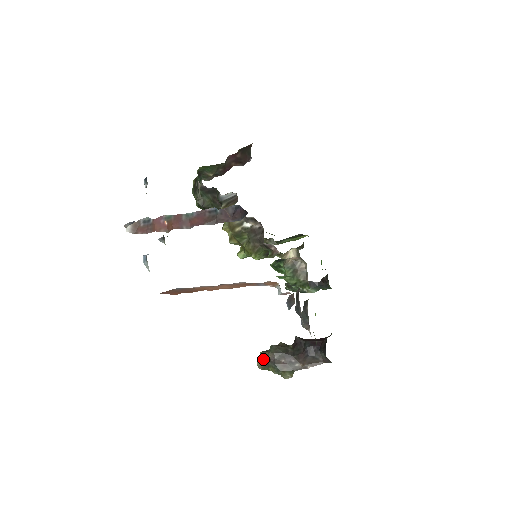
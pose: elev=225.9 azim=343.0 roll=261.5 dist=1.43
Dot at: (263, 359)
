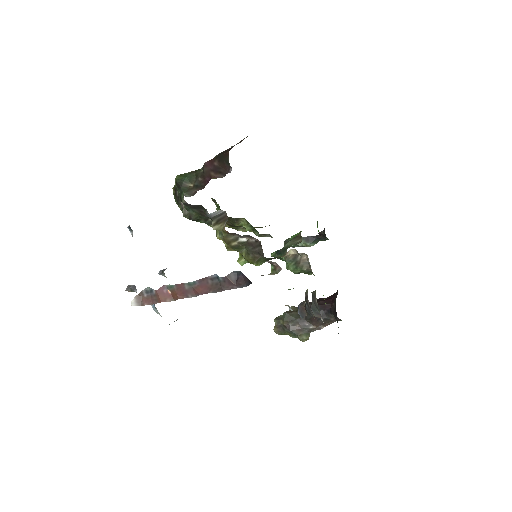
Dot at: (278, 326)
